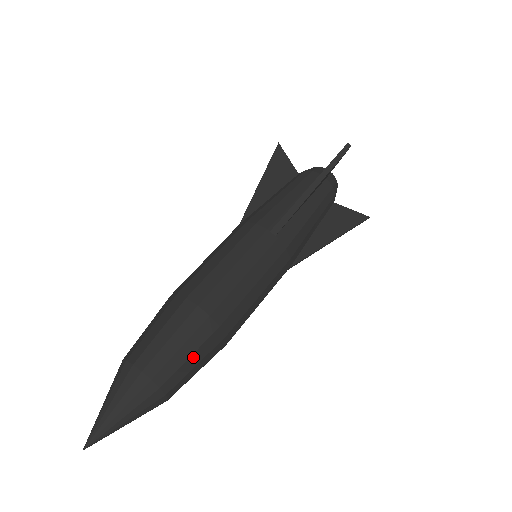
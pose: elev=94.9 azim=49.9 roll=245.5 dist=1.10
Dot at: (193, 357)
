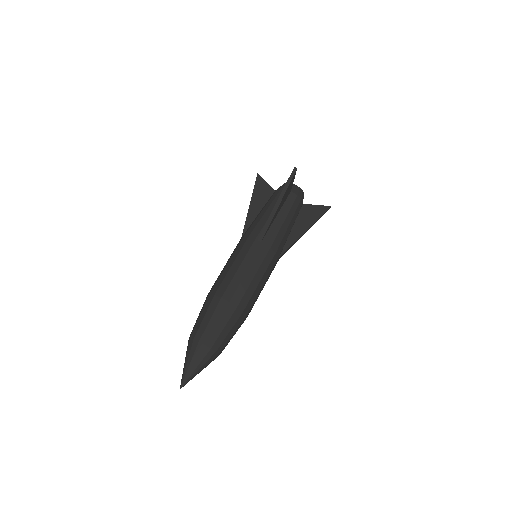
Dot at: (226, 328)
